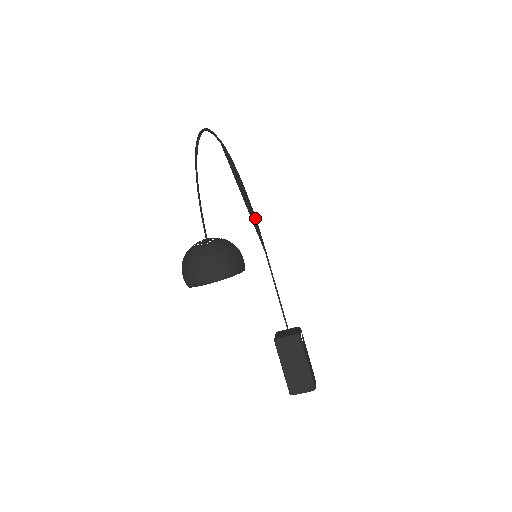
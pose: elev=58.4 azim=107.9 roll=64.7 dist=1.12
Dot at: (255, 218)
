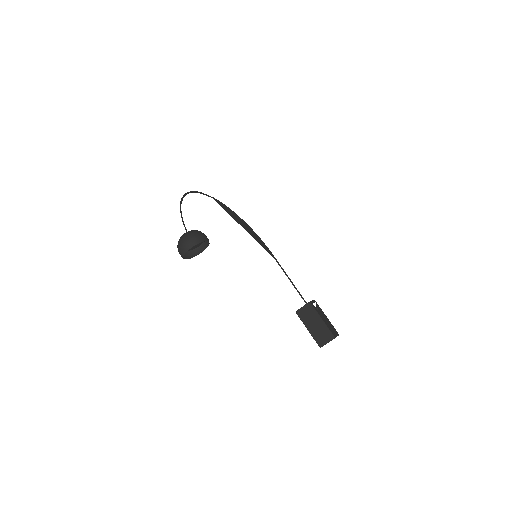
Dot at: (260, 239)
